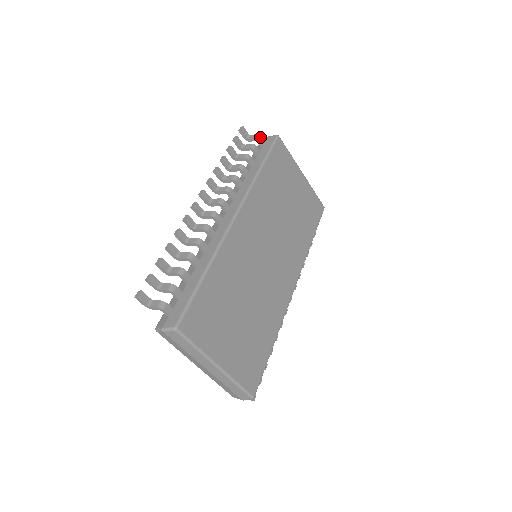
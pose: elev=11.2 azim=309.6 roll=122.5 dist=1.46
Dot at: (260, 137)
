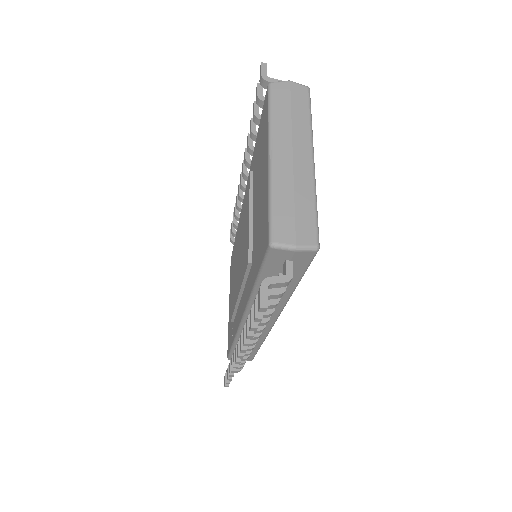
Dot at: occluded
